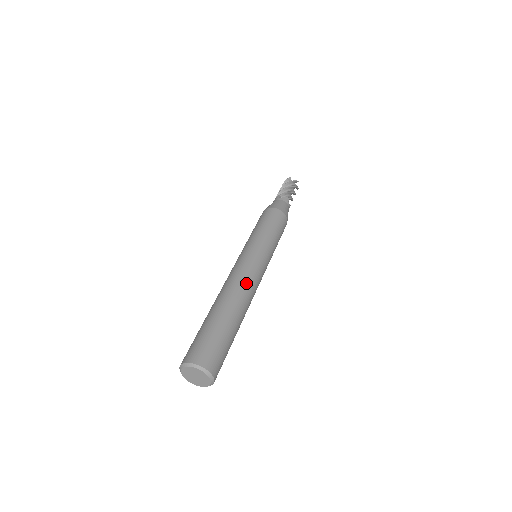
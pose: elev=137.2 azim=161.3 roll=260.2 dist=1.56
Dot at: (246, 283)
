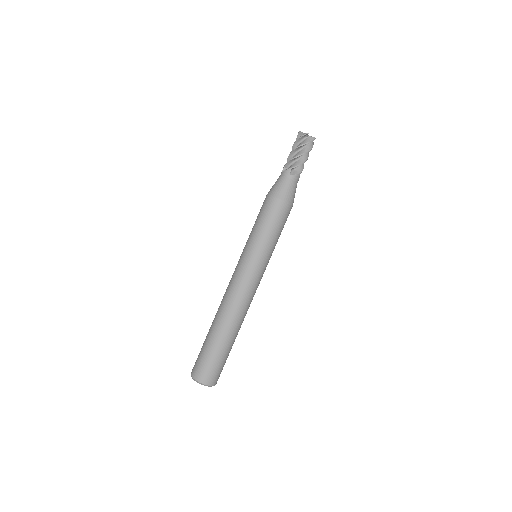
Dot at: (230, 298)
